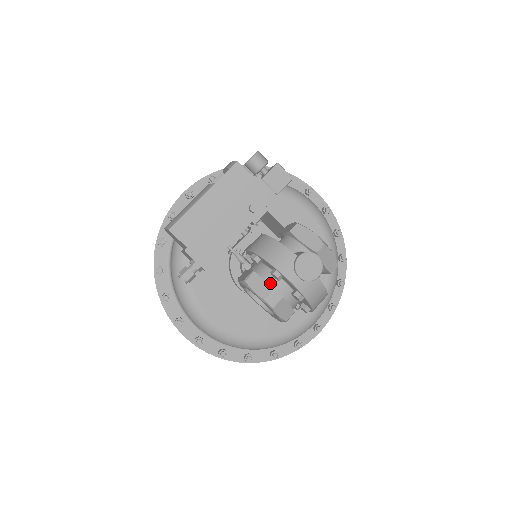
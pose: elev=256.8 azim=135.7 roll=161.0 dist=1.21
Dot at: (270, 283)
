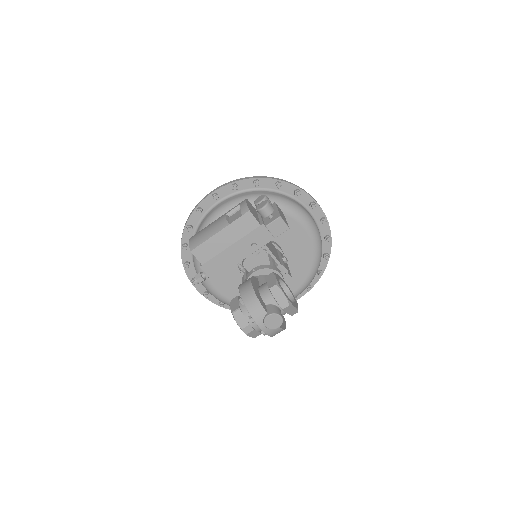
Dot at: (248, 320)
